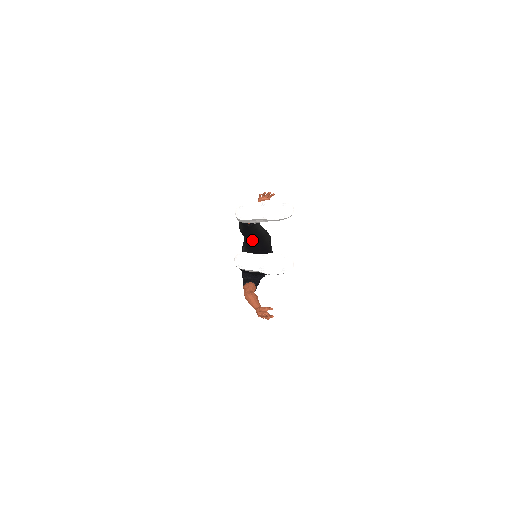
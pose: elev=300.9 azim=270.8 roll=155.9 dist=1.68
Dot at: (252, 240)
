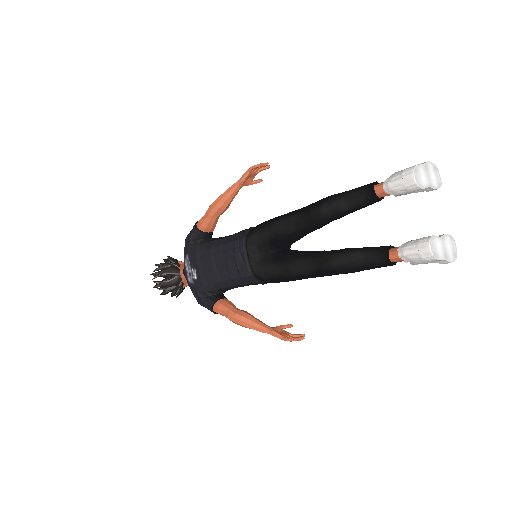
Dot at: (317, 227)
